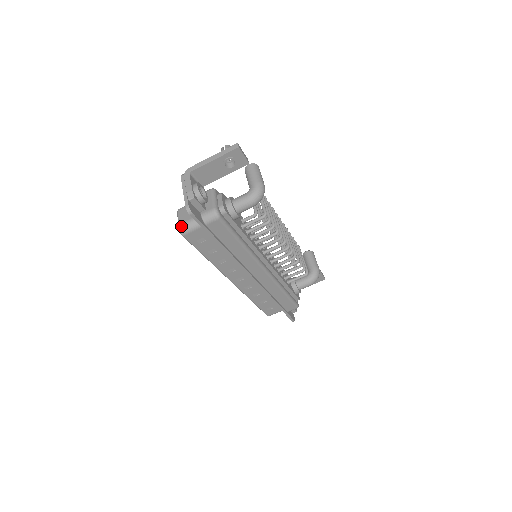
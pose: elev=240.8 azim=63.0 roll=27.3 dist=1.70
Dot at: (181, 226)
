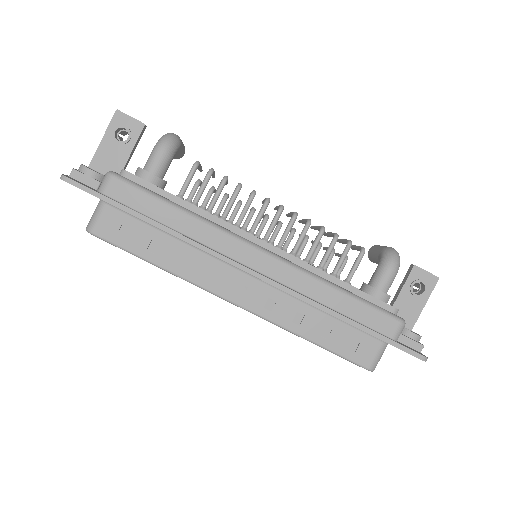
Dot at: (87, 225)
